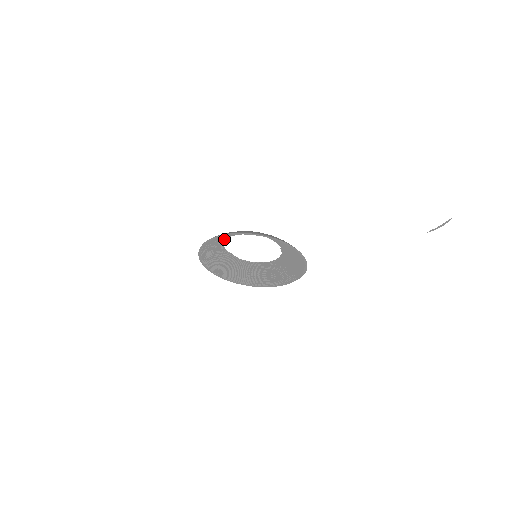
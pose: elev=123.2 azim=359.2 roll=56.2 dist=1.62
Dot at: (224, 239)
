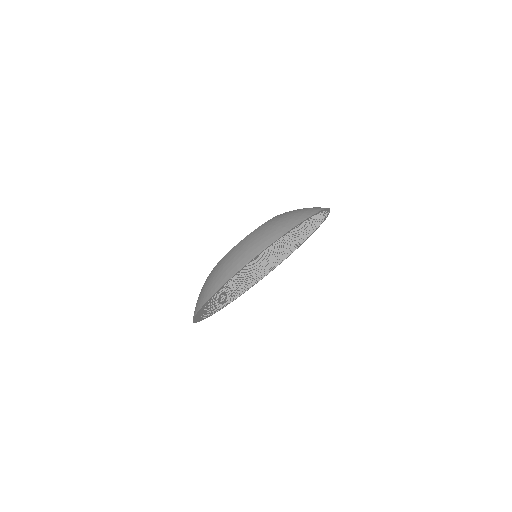
Dot at: occluded
